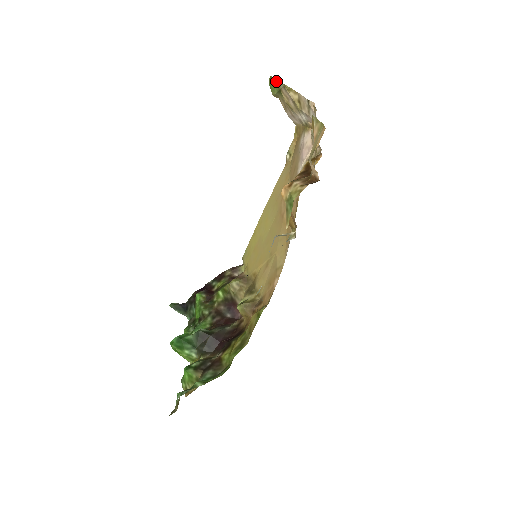
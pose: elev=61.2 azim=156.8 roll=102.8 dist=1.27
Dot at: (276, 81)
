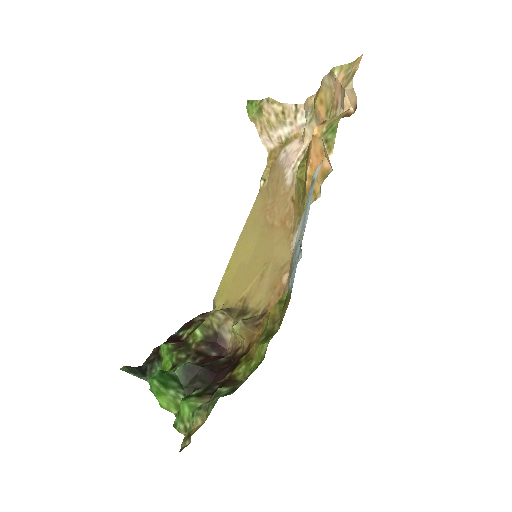
Dot at: (256, 101)
